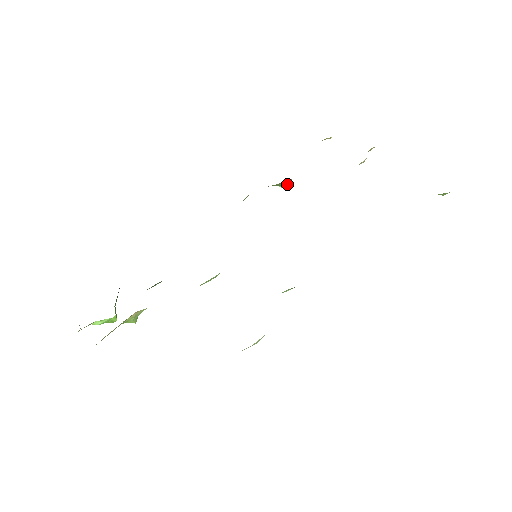
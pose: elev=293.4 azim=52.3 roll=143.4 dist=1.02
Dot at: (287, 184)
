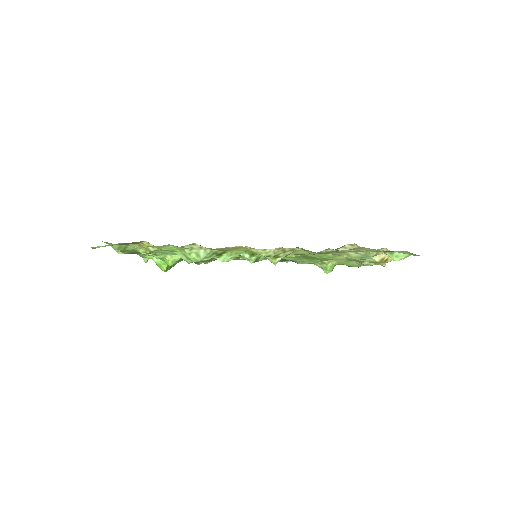
Dot at: (328, 269)
